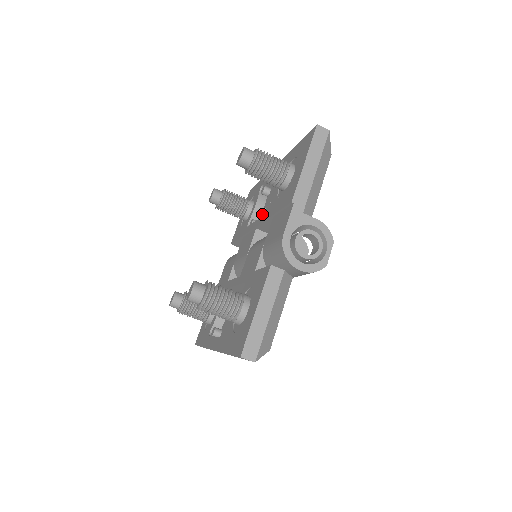
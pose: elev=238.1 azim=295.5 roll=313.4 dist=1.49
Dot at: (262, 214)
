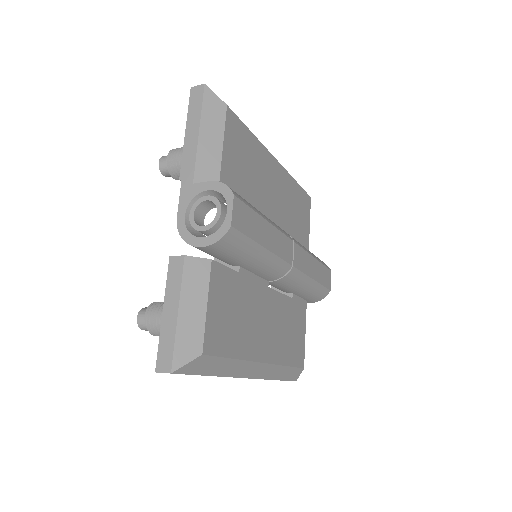
Dot at: occluded
